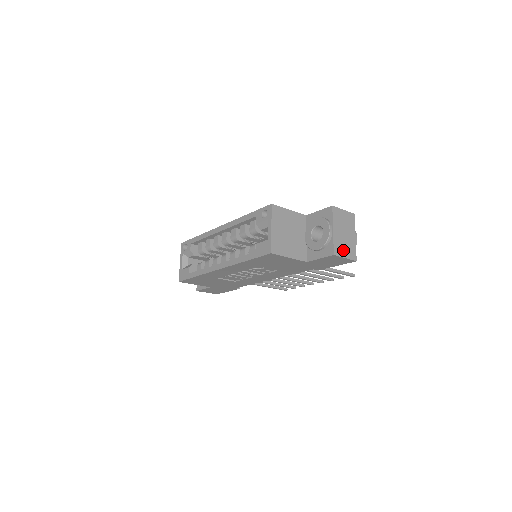
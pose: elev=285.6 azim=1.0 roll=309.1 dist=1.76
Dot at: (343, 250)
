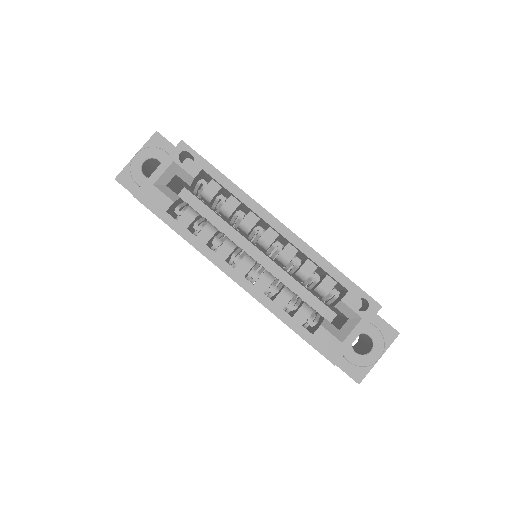
Dot at: occluded
